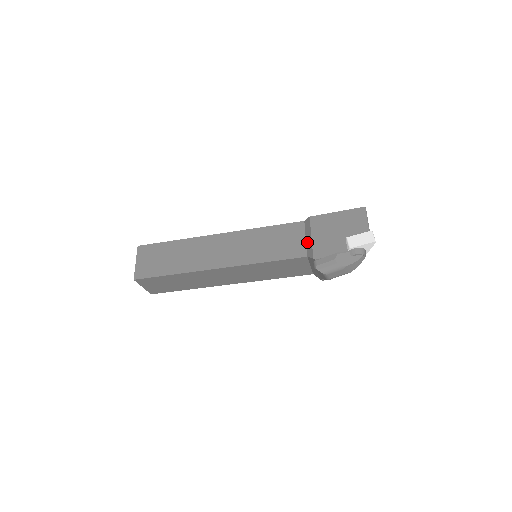
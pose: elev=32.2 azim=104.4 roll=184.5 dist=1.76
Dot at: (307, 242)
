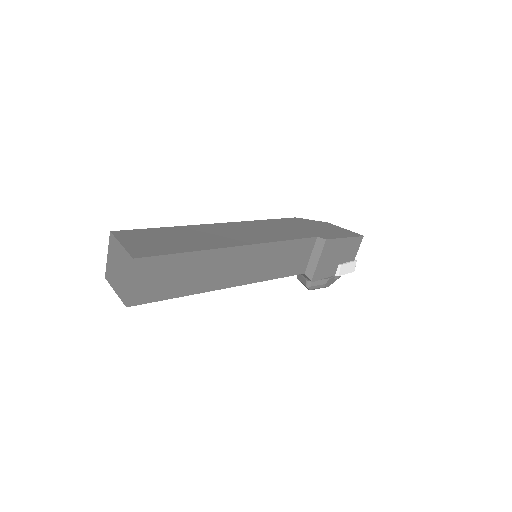
Dot at: (311, 261)
